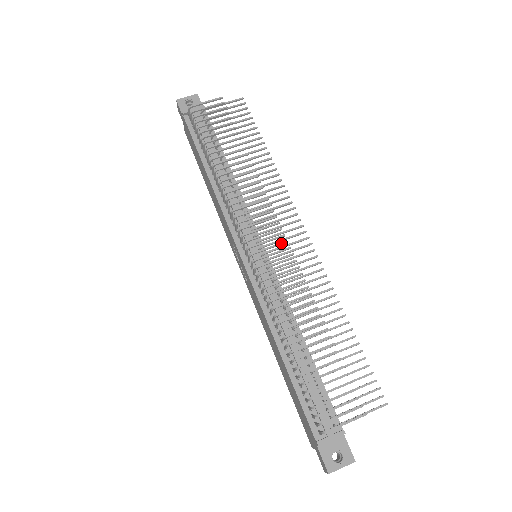
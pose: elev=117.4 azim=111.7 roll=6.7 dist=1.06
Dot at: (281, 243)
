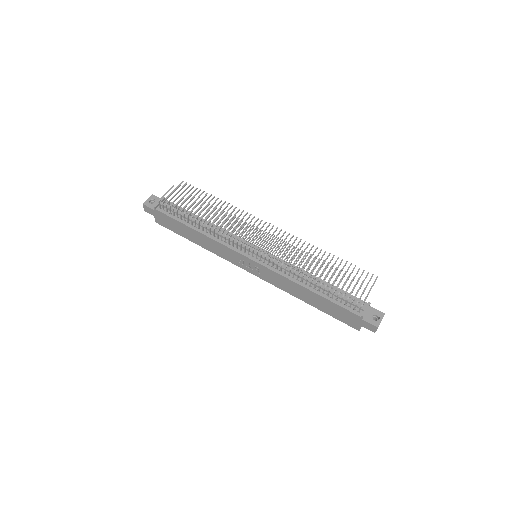
Dot at: (268, 236)
